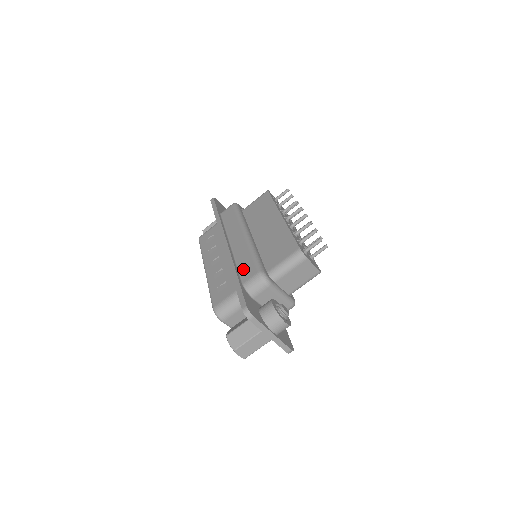
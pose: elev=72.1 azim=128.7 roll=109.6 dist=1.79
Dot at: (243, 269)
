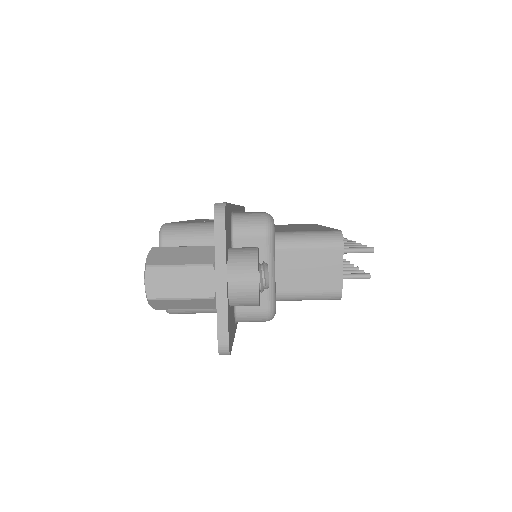
Dot at: occluded
